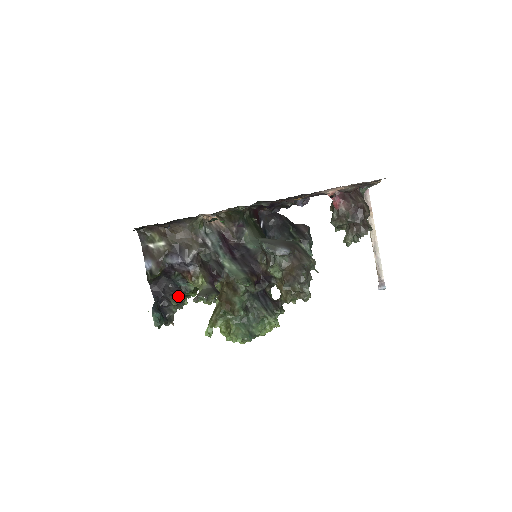
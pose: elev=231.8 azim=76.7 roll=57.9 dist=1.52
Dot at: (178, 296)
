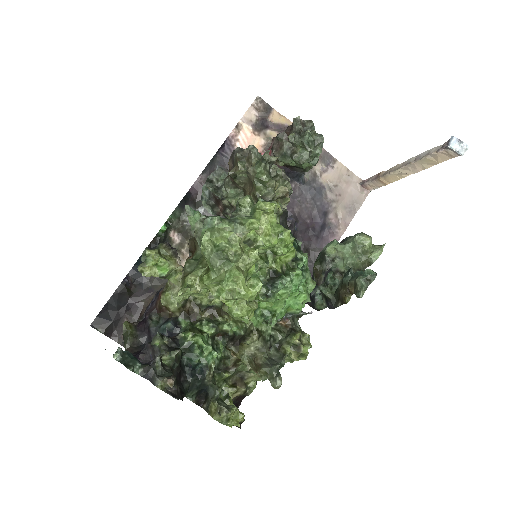
Dot at: (164, 338)
